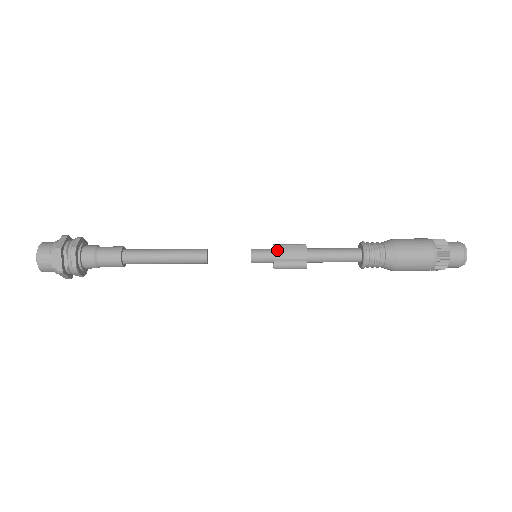
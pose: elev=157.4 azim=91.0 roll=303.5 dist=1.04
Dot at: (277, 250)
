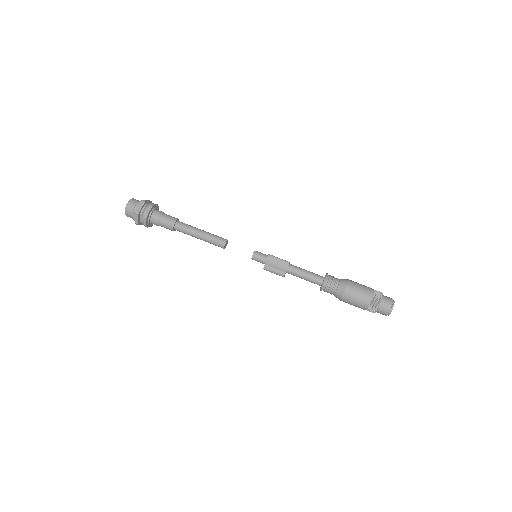
Dot at: (269, 260)
